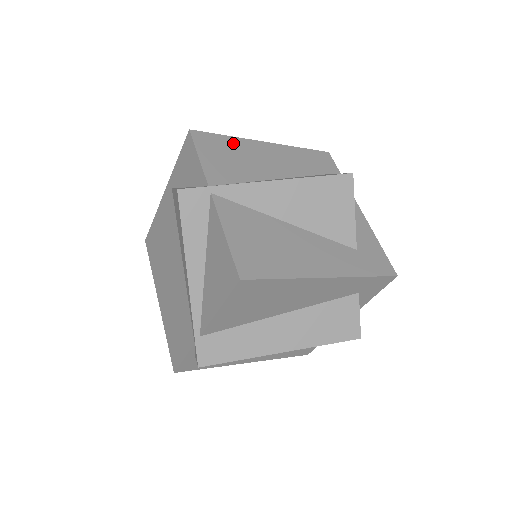
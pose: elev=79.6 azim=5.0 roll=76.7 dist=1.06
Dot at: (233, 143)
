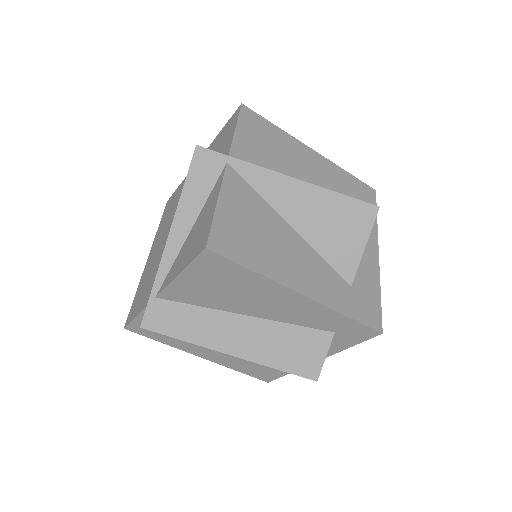
Dot at: (279, 135)
